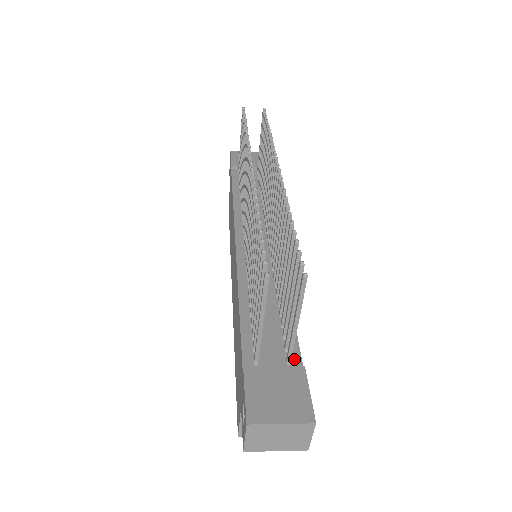
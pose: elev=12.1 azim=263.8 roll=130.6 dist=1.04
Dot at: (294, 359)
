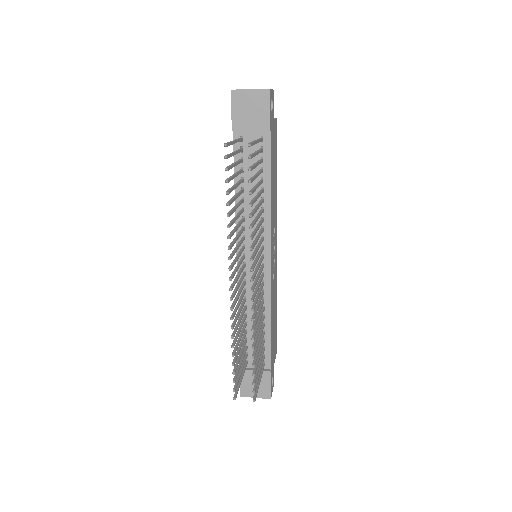
Dot at: (267, 363)
